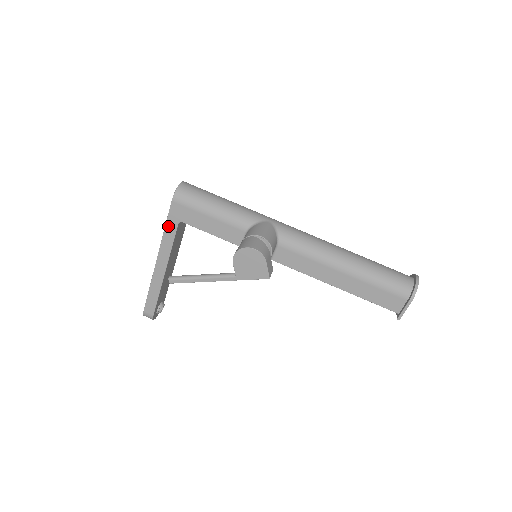
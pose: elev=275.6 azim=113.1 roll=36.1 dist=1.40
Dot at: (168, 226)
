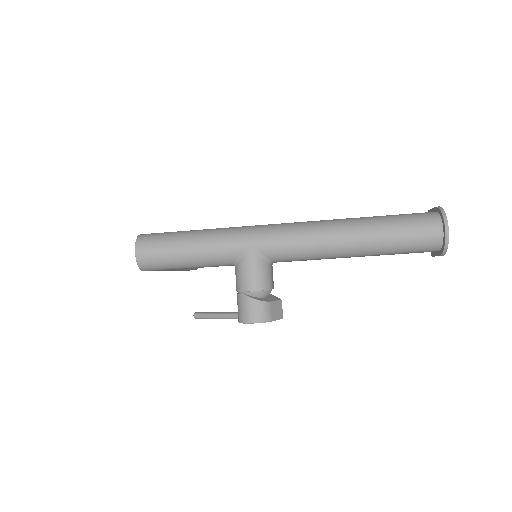
Dot at: occluded
